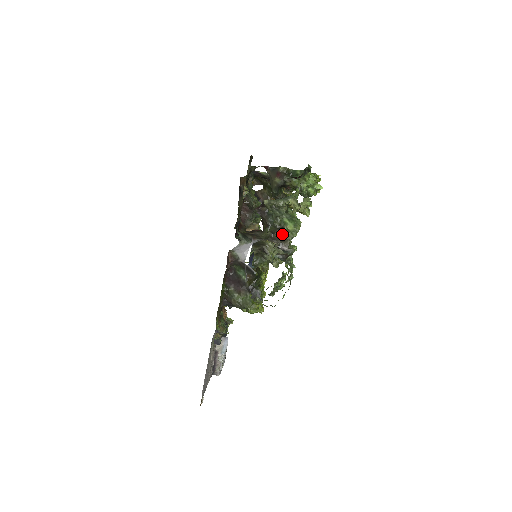
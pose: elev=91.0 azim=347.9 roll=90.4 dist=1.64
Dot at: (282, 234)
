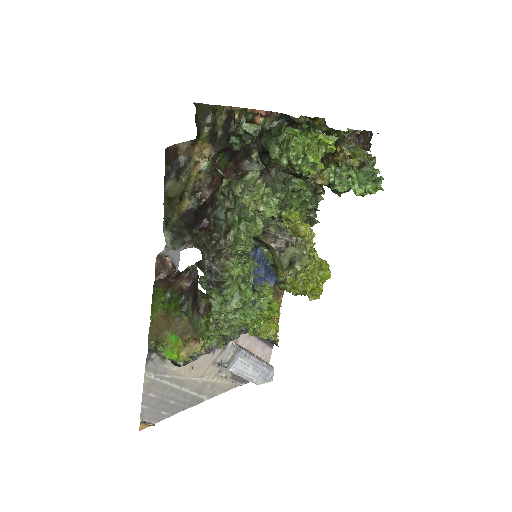
Dot at: (226, 242)
